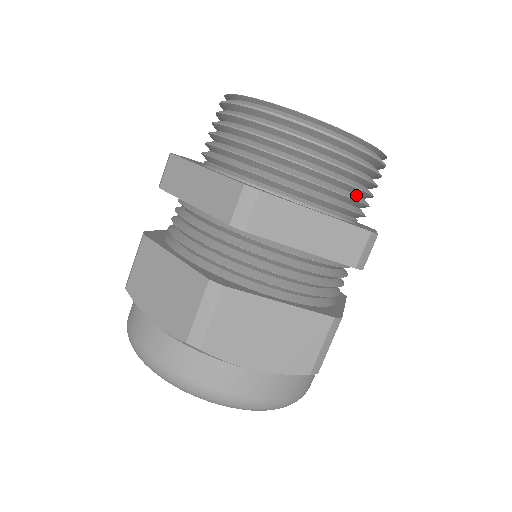
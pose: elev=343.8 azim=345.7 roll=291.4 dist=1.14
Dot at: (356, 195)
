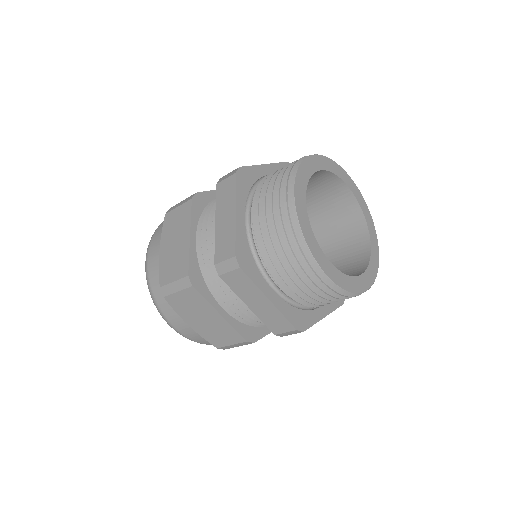
Dot at: occluded
